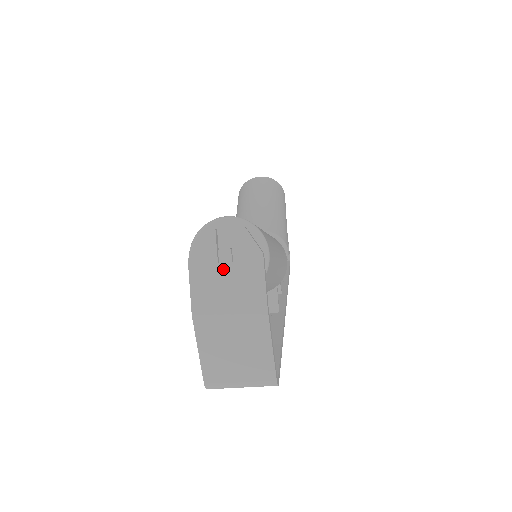
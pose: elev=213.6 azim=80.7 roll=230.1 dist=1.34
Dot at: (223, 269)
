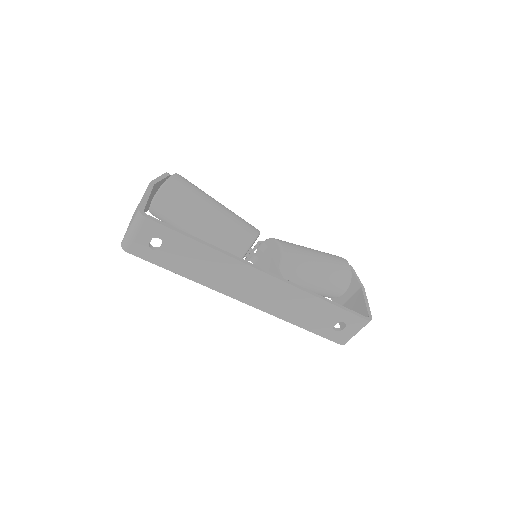
Dot at: occluded
